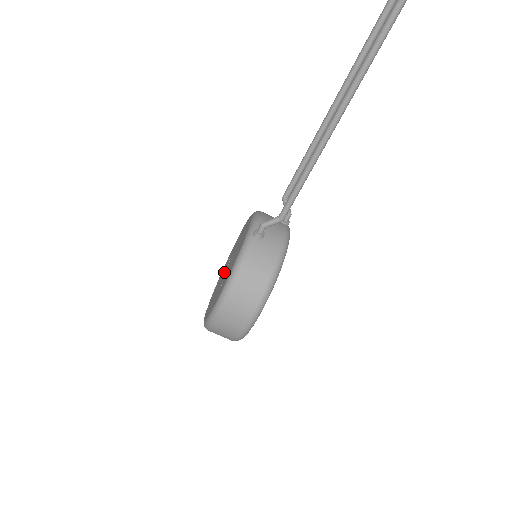
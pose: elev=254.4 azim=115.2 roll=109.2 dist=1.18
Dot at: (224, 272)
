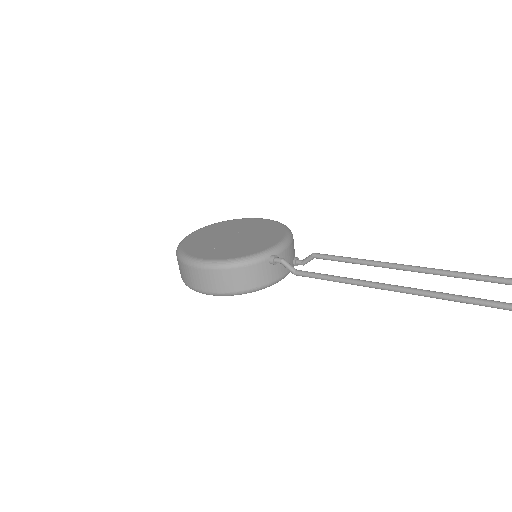
Dot at: (228, 233)
